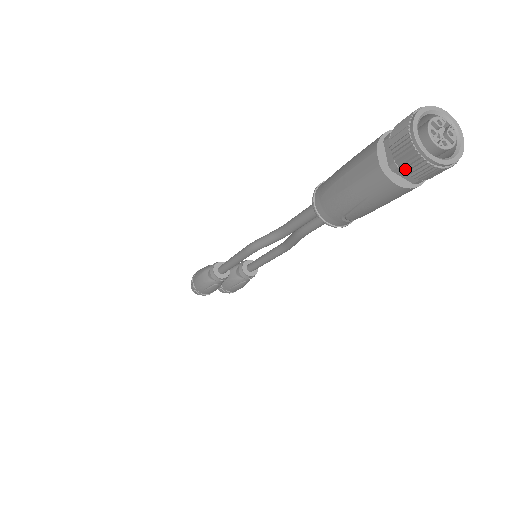
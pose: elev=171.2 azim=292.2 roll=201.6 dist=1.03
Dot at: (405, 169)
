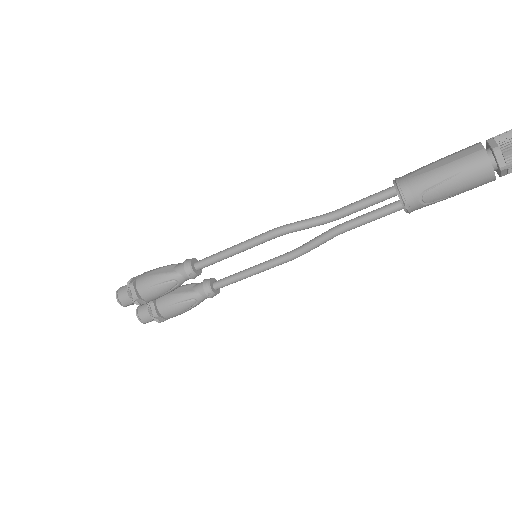
Dot at: (504, 152)
